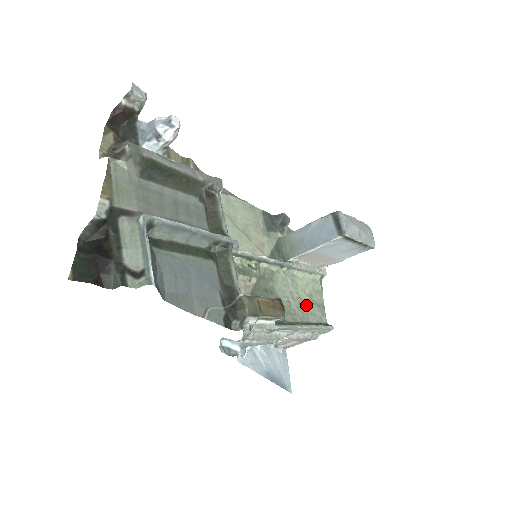
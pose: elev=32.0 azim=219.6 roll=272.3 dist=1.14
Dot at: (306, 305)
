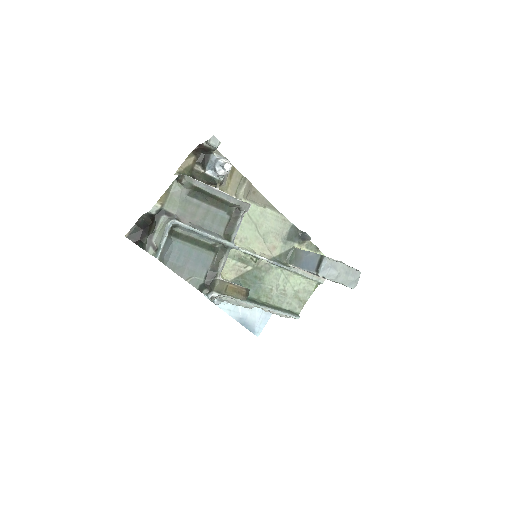
Dot at: (287, 296)
